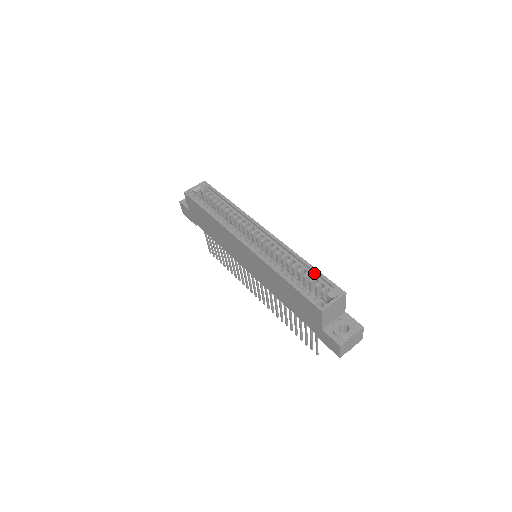
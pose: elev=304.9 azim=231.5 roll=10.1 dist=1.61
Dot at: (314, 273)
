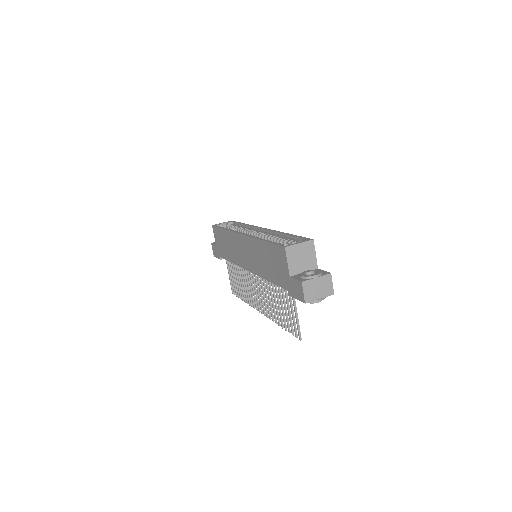
Dot at: (292, 238)
